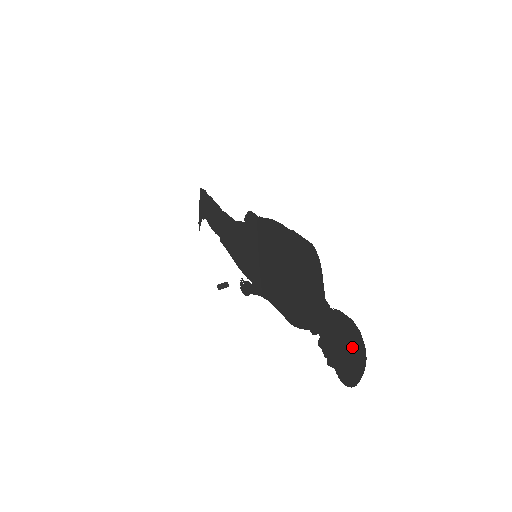
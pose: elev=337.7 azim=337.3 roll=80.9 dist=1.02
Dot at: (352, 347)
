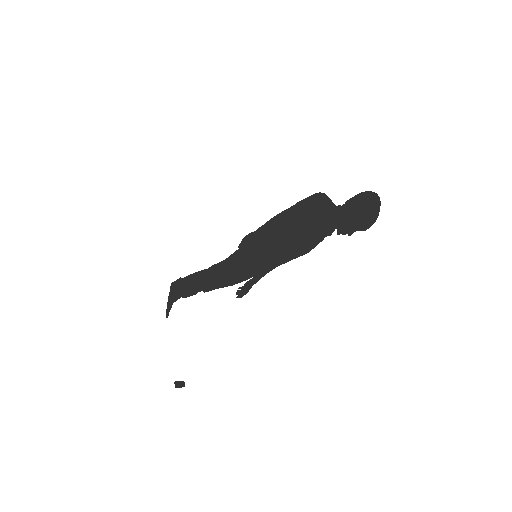
Dot at: (366, 204)
